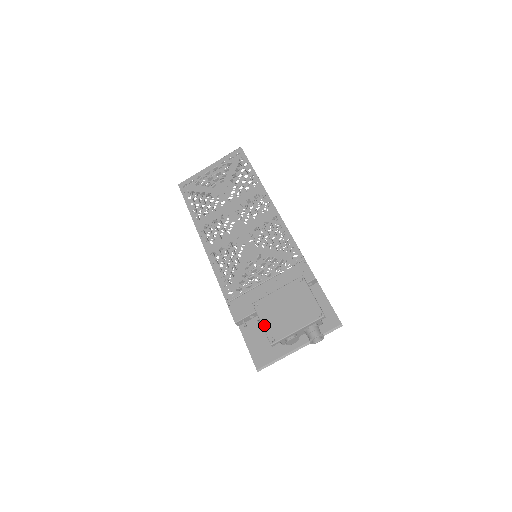
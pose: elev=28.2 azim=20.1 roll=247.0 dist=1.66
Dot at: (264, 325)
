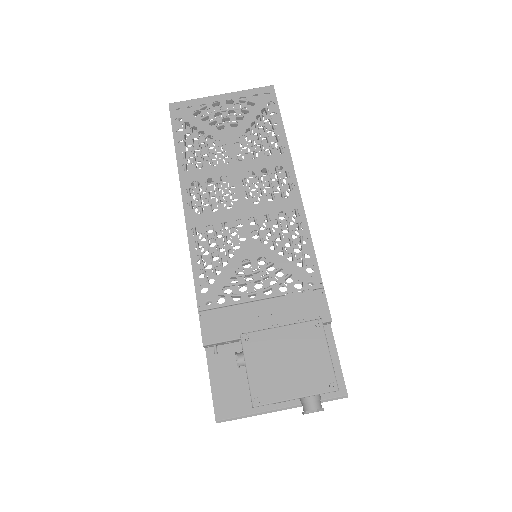
Dot at: (250, 373)
